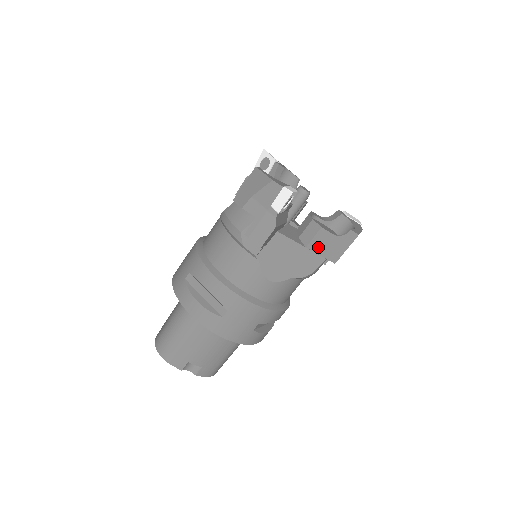
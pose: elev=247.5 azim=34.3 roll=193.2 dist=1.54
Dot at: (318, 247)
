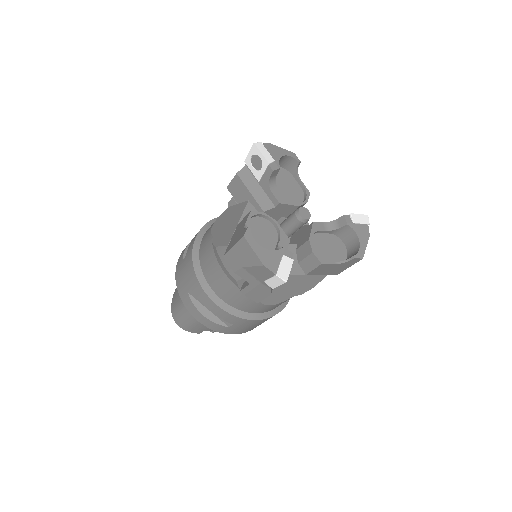
Dot at: (319, 272)
